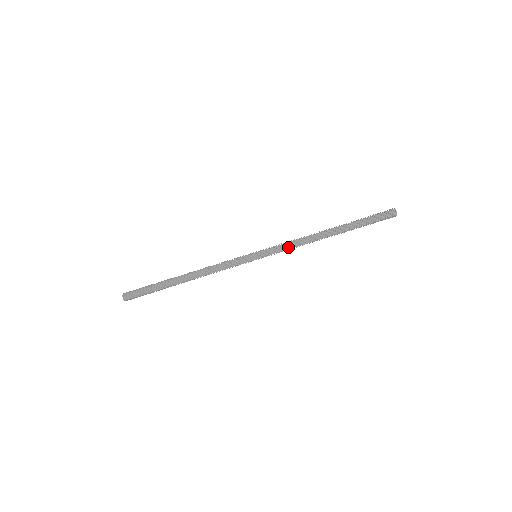
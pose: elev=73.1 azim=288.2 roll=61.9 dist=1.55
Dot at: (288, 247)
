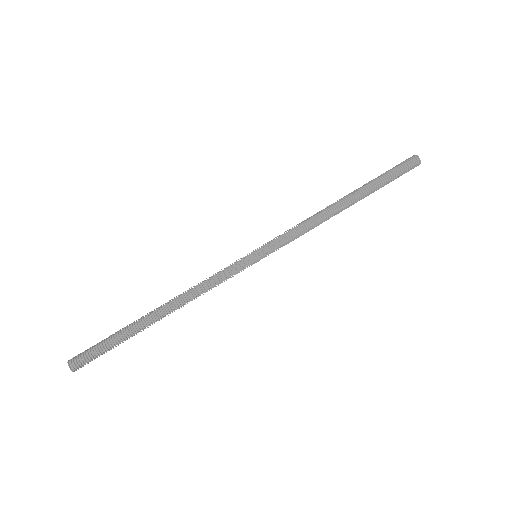
Dot at: (296, 231)
